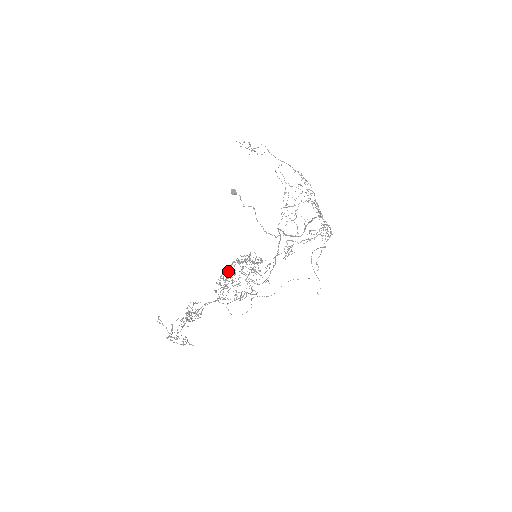
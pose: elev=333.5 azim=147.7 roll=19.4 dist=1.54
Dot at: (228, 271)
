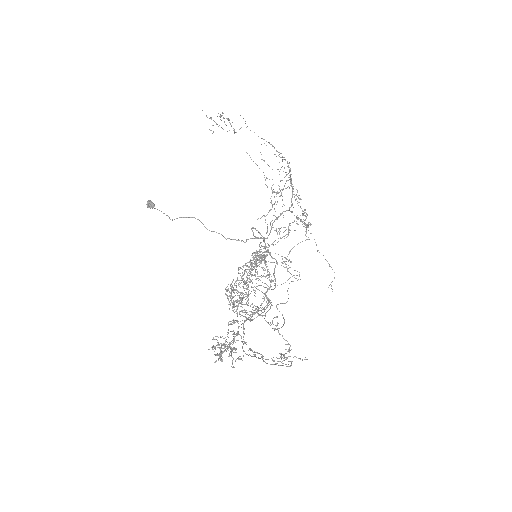
Dot at: occluded
